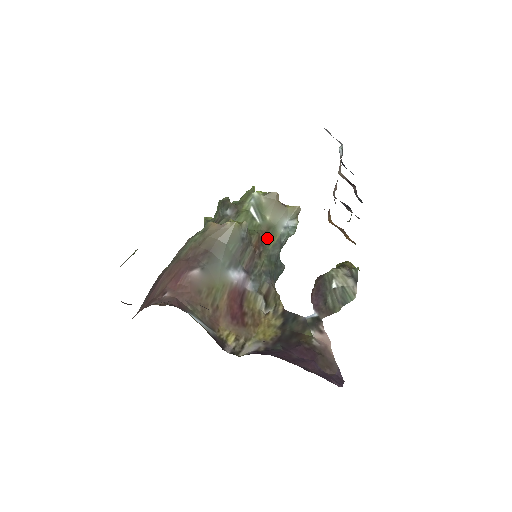
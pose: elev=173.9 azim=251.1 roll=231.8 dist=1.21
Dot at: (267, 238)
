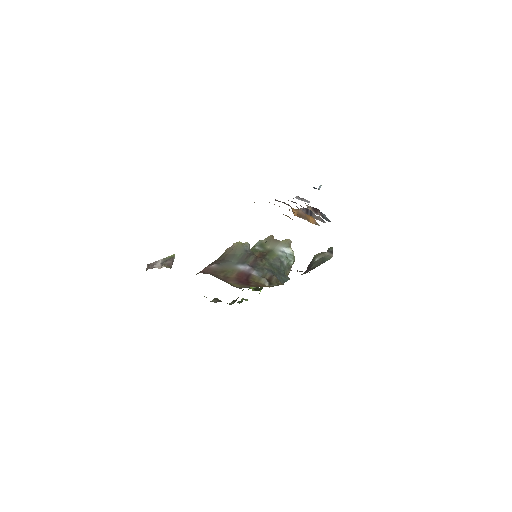
Dot at: (267, 255)
